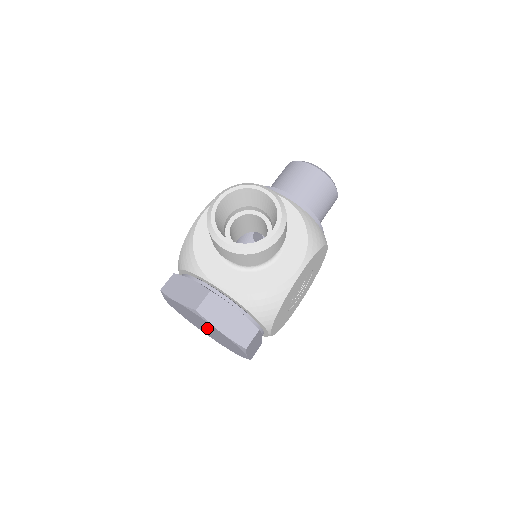
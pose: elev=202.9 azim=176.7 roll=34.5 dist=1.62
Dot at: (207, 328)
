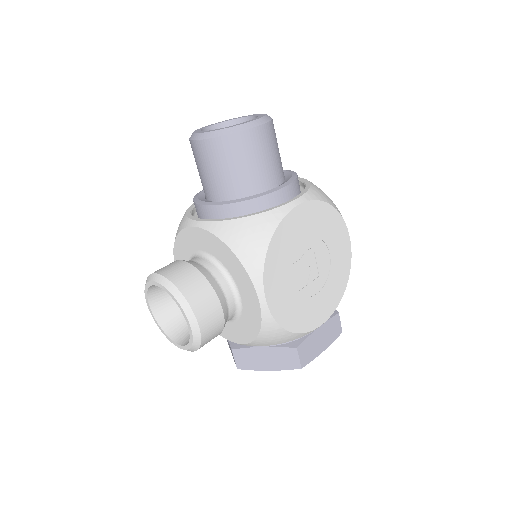
Dot at: occluded
